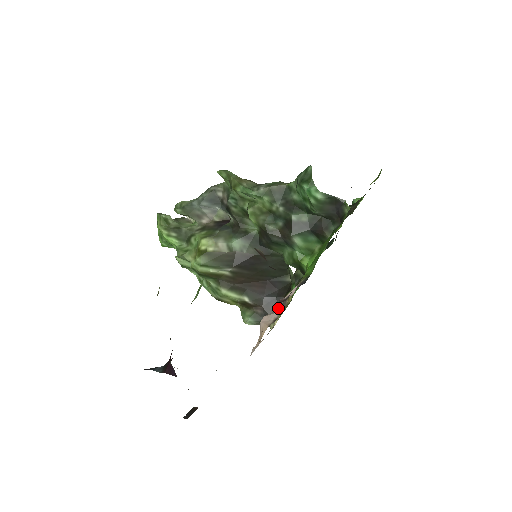
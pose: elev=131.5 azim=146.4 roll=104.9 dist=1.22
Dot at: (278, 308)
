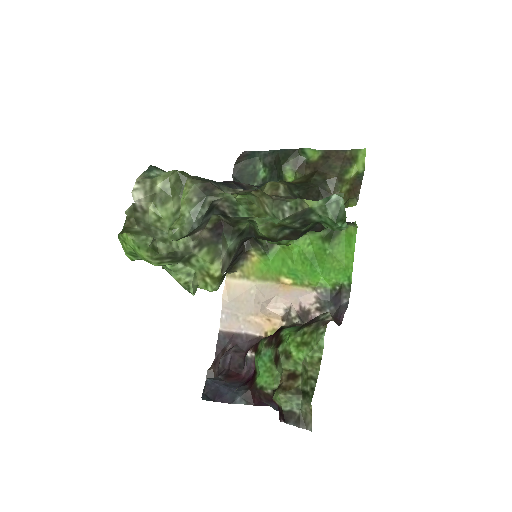
Dot at: (284, 298)
